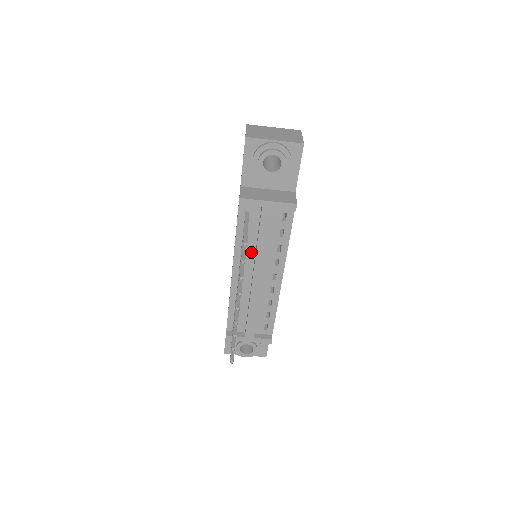
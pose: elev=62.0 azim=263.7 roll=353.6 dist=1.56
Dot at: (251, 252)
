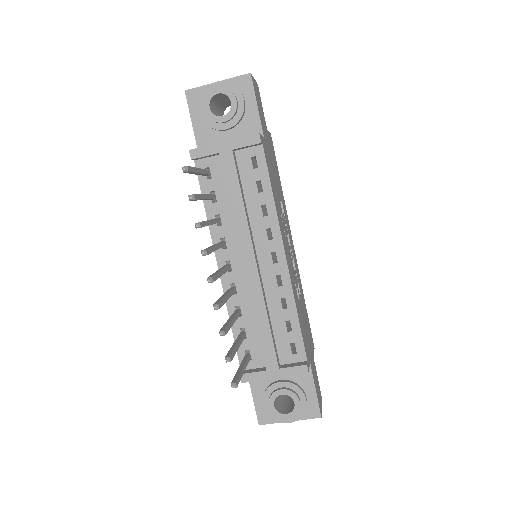
Dot at: (231, 228)
